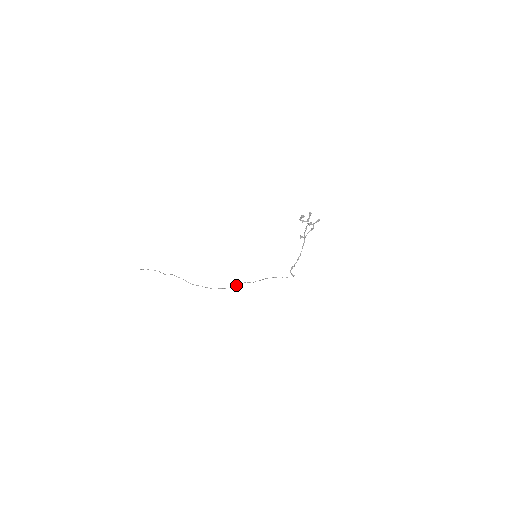
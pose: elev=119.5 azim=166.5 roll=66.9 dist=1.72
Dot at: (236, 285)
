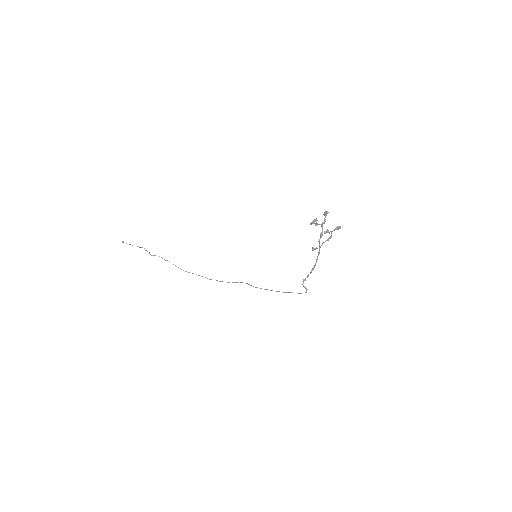
Dot at: (236, 282)
